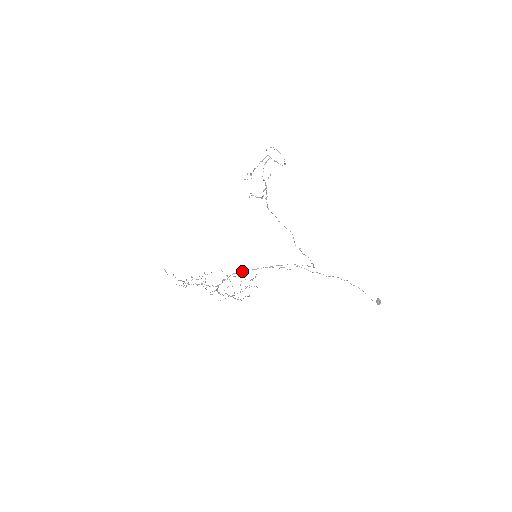
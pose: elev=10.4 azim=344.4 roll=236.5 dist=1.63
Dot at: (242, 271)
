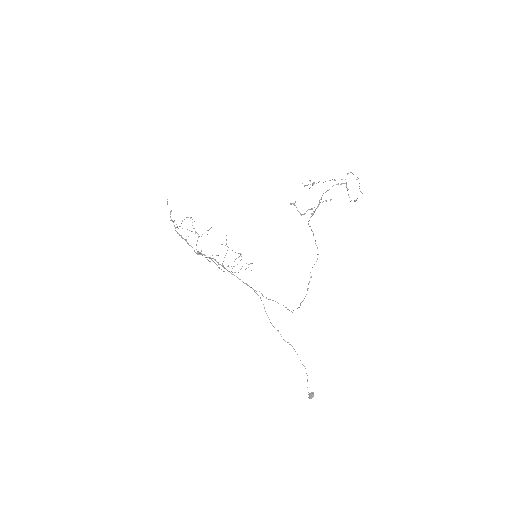
Dot at: occluded
